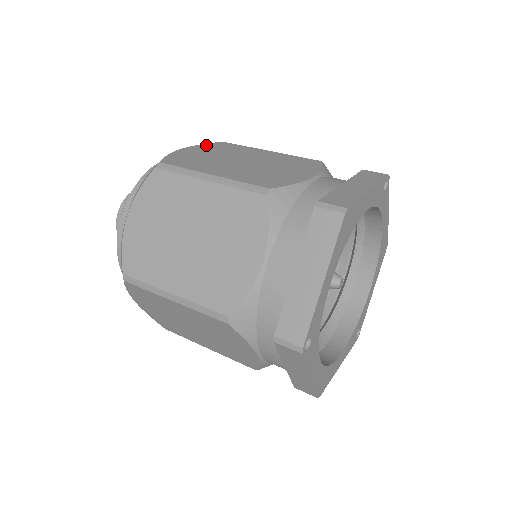
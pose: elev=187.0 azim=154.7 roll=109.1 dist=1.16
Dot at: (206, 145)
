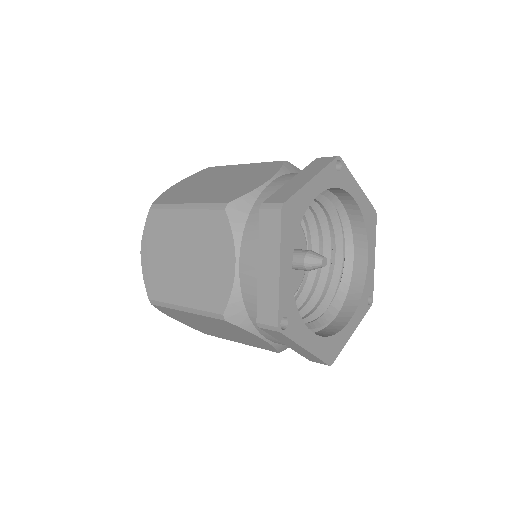
Dot at: (194, 175)
